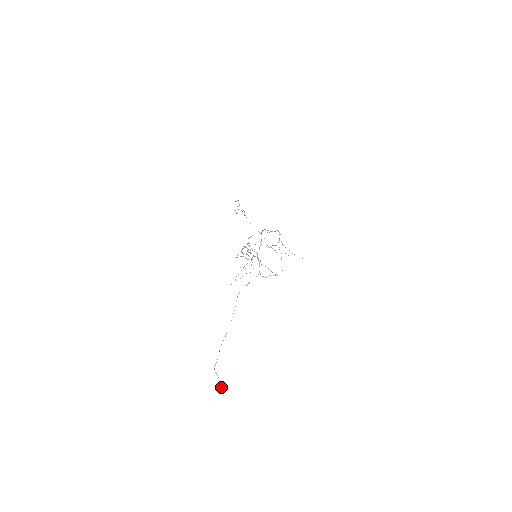
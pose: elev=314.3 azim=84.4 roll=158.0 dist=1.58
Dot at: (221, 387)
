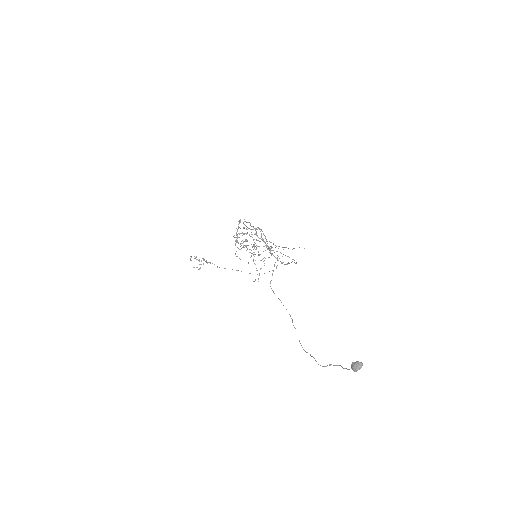
Dot at: (354, 366)
